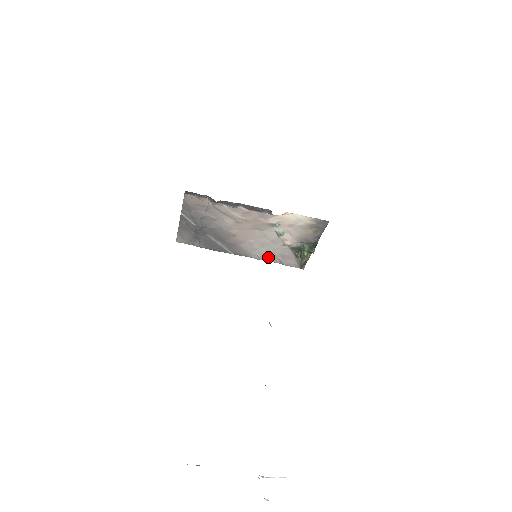
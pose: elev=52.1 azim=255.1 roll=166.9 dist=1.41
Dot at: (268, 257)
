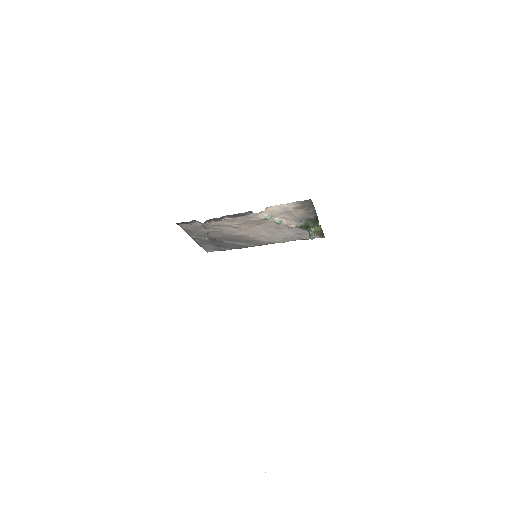
Dot at: (287, 239)
